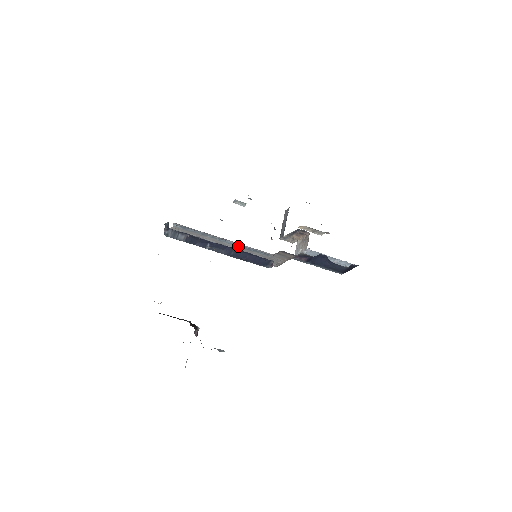
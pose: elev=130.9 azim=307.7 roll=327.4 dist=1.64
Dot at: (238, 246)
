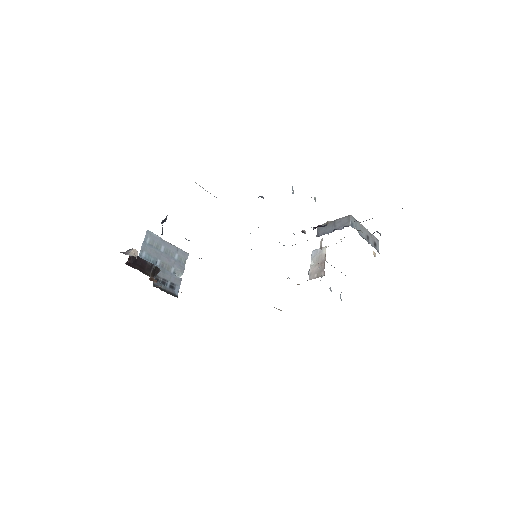
Dot at: occluded
